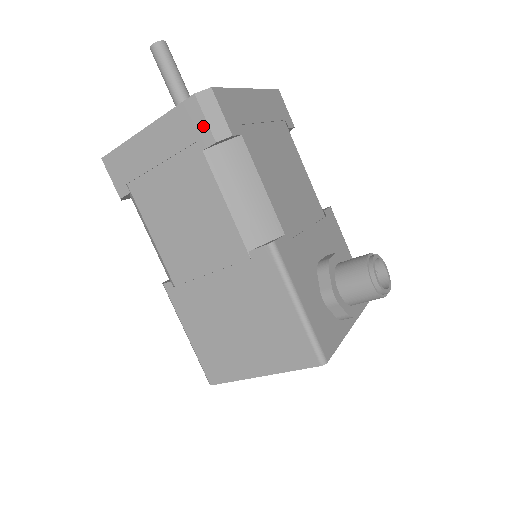
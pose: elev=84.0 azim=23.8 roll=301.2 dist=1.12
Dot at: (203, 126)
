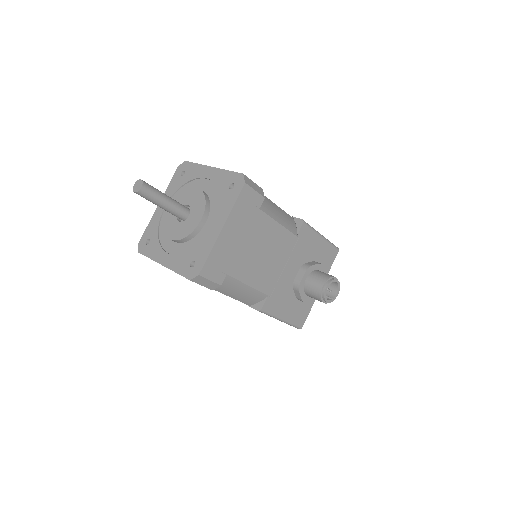
Dot at: (201, 285)
